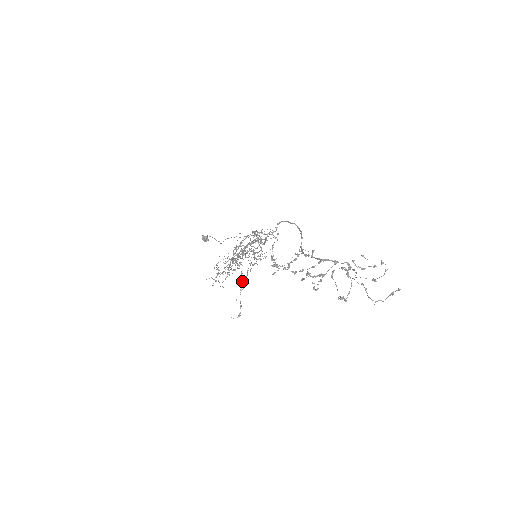
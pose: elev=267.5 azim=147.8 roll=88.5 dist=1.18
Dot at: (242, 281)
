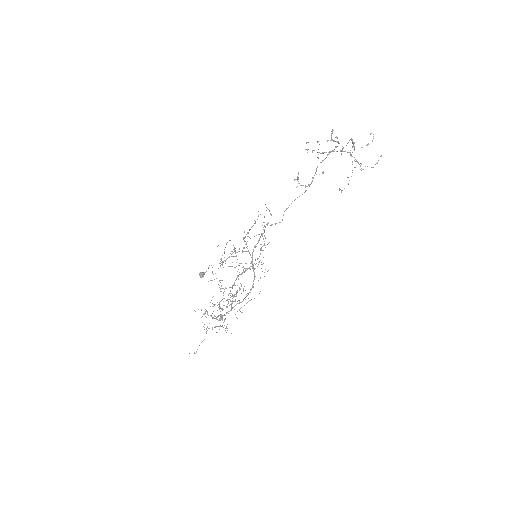
Dot at: (222, 317)
